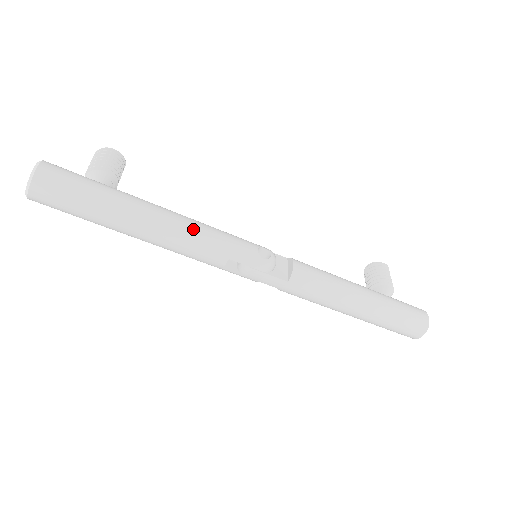
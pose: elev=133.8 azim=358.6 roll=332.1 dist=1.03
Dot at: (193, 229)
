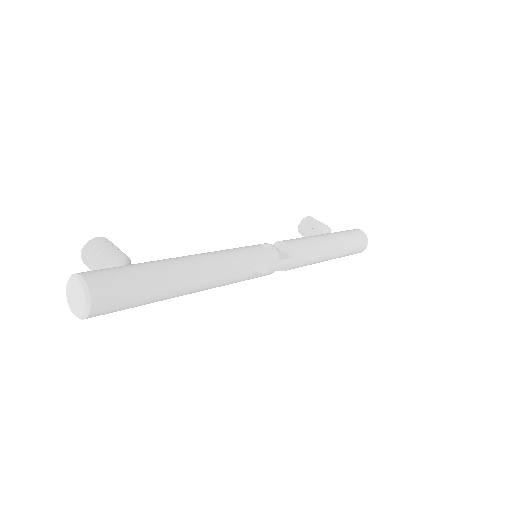
Dot at: (220, 257)
